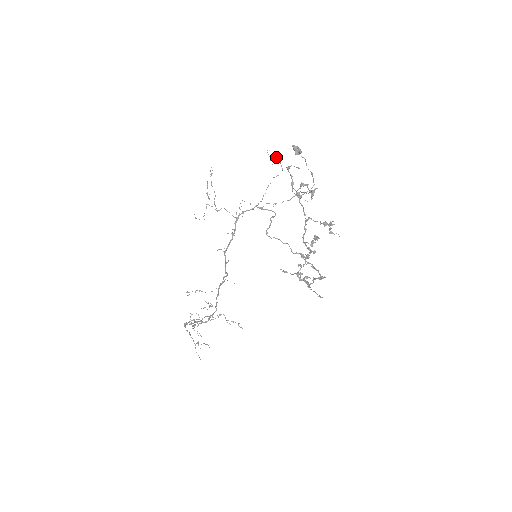
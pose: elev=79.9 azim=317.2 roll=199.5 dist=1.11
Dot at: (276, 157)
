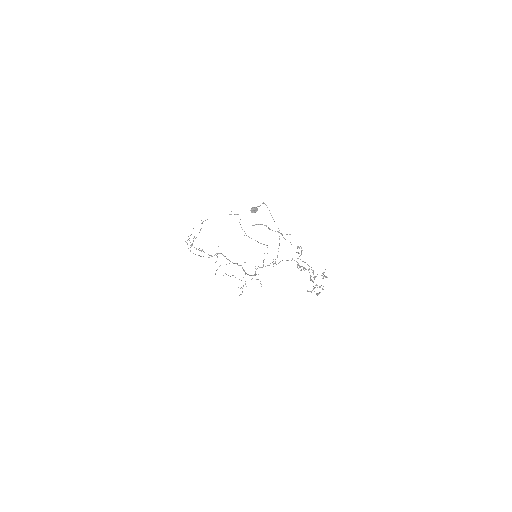
Dot at: occluded
